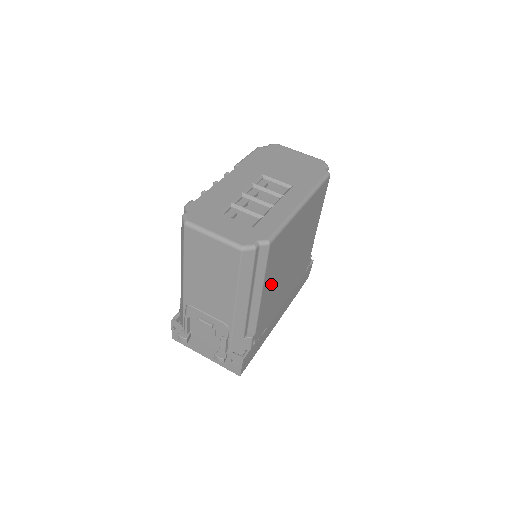
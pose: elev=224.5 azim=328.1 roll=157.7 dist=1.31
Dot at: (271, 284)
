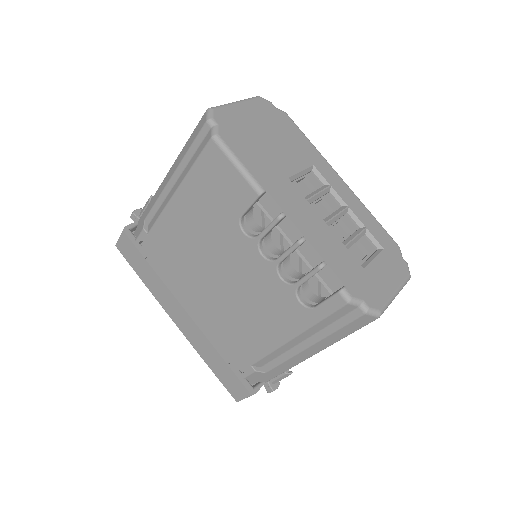
Dot at: occluded
